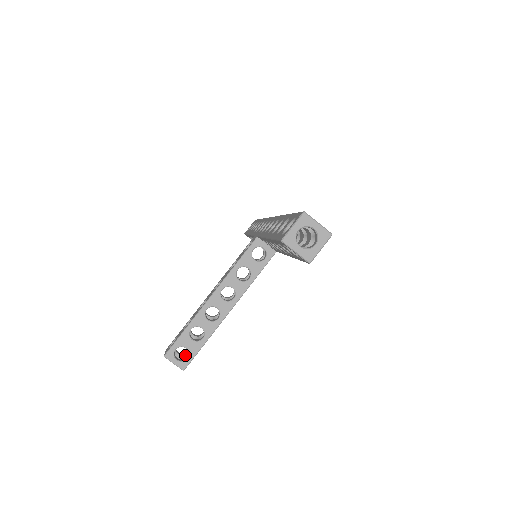
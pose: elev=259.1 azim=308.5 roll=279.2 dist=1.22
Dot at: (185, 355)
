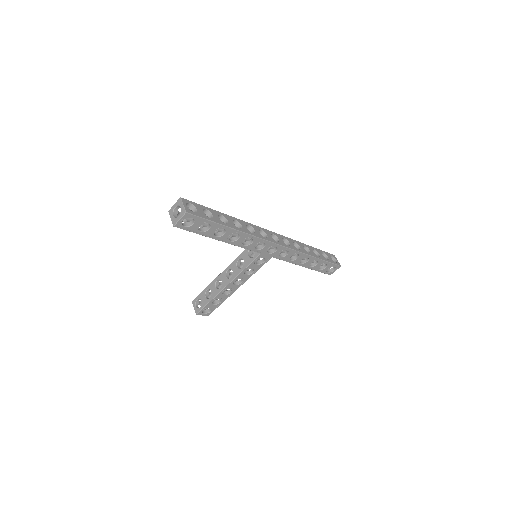
Dot at: (207, 309)
